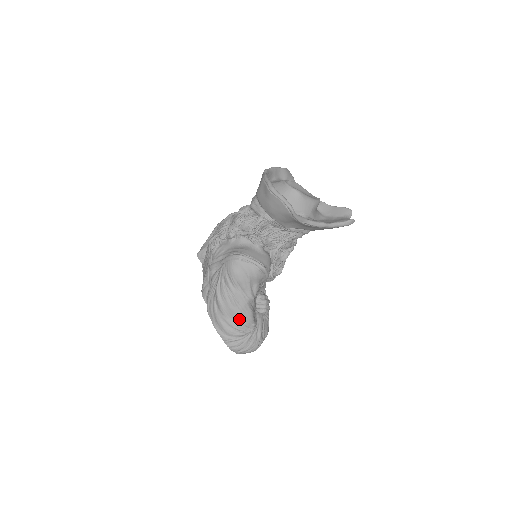
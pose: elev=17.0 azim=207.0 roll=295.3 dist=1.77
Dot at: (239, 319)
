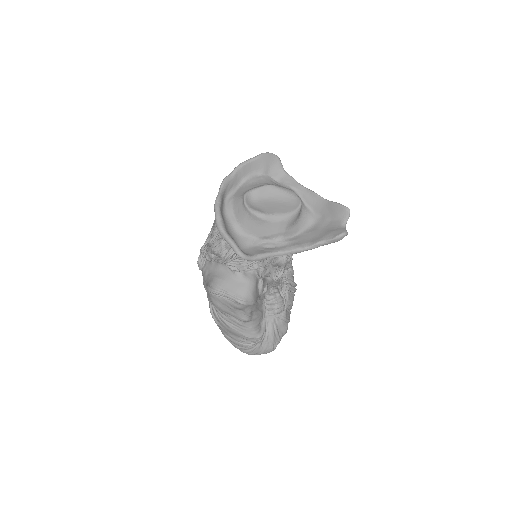
Dot at: (240, 336)
